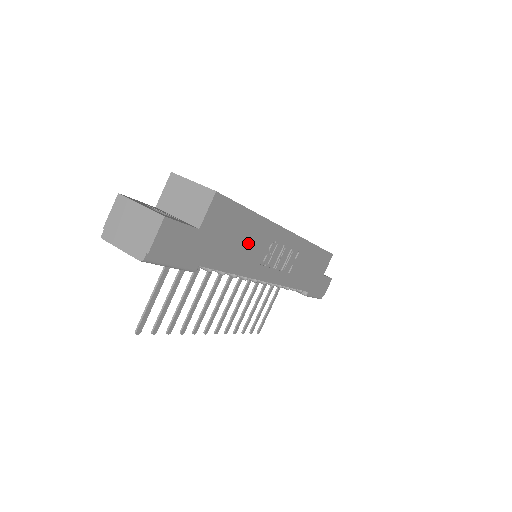
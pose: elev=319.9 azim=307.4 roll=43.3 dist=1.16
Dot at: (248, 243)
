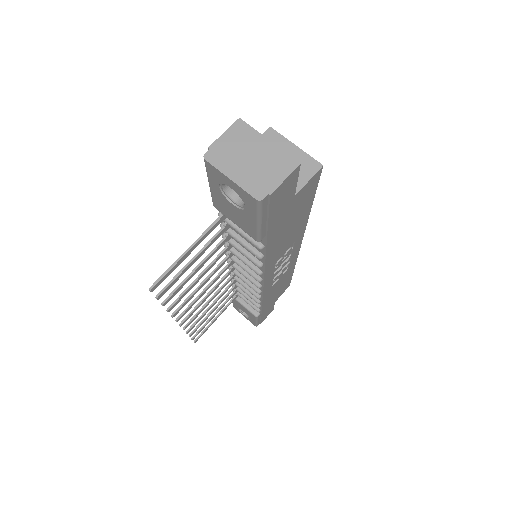
Dot at: (289, 236)
